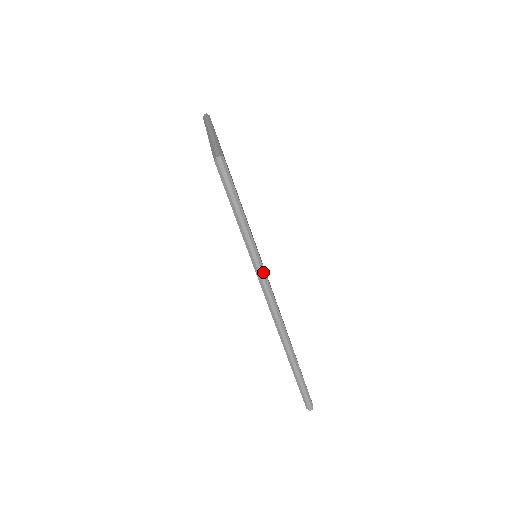
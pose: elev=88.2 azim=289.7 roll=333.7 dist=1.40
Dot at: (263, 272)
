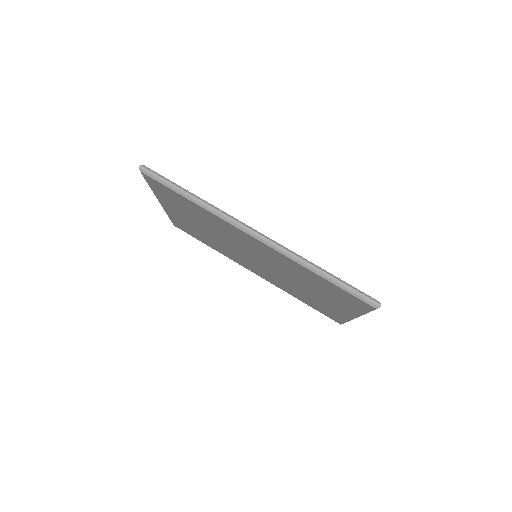
Dot at: (227, 215)
